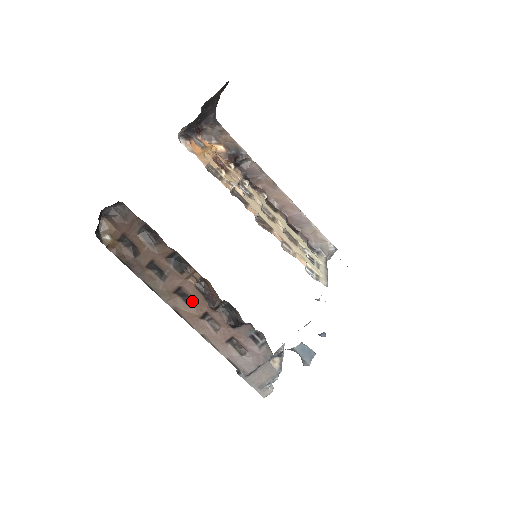
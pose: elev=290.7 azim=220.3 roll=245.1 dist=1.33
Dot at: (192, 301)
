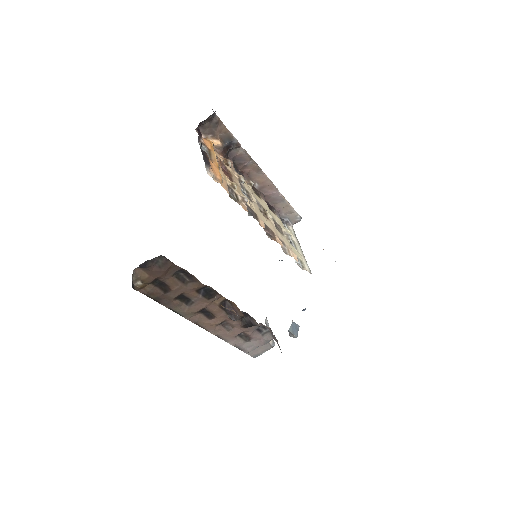
Dot at: (213, 315)
